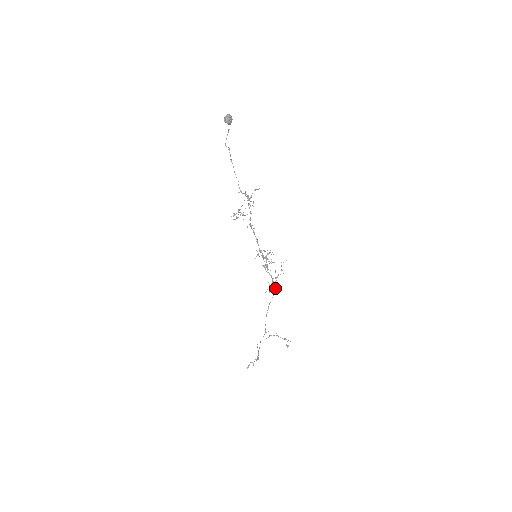
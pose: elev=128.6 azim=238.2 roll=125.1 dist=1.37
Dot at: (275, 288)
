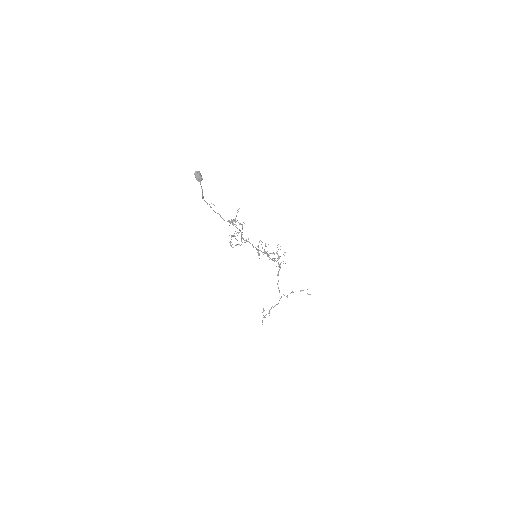
Dot at: occluded
